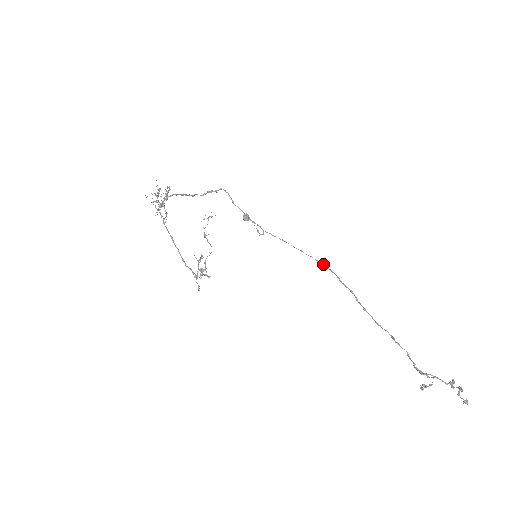
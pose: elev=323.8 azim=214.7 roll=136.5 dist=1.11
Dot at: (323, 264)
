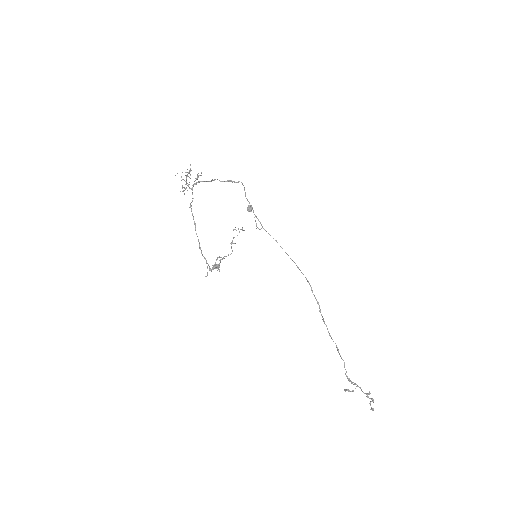
Dot at: occluded
